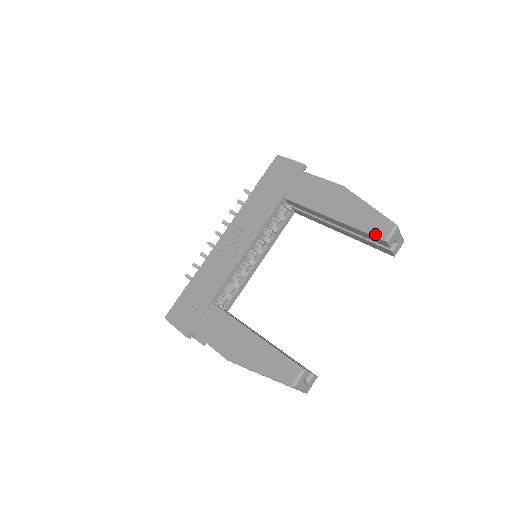
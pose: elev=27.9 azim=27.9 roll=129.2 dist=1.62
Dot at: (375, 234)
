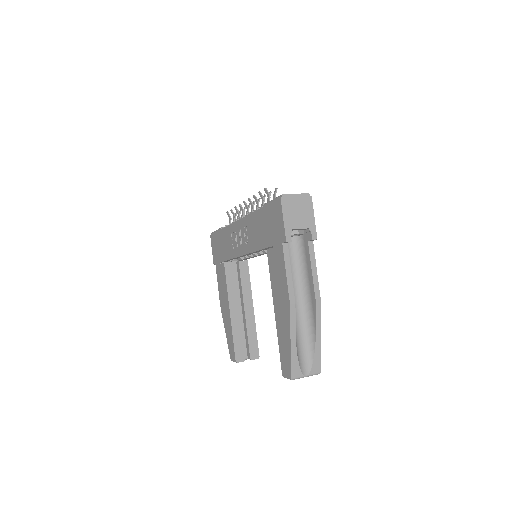
Dot at: (281, 364)
